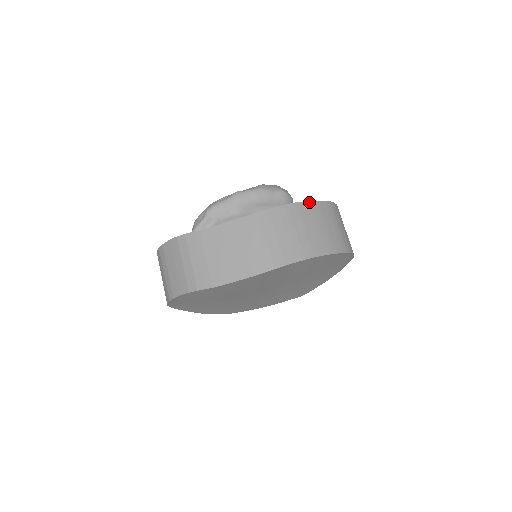
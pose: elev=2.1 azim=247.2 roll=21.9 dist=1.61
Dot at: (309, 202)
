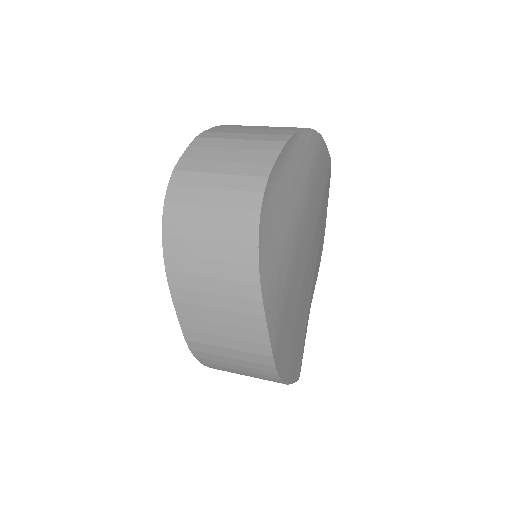
Dot at: occluded
